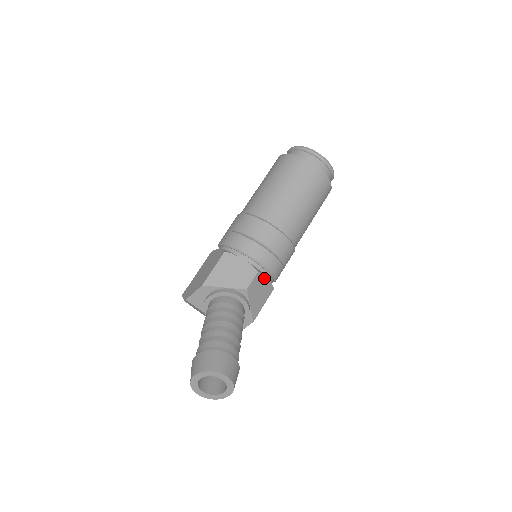
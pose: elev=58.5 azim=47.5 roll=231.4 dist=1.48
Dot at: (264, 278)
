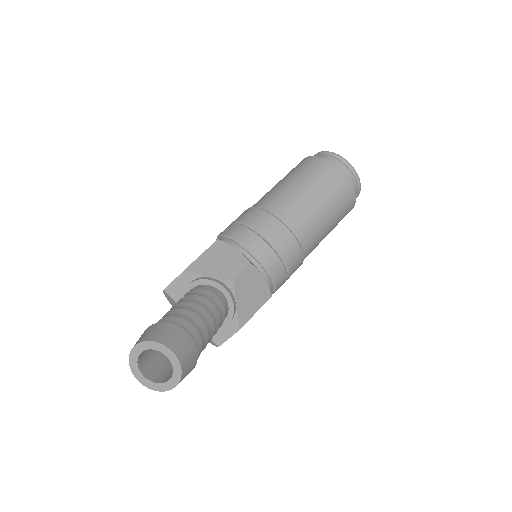
Dot at: (259, 276)
